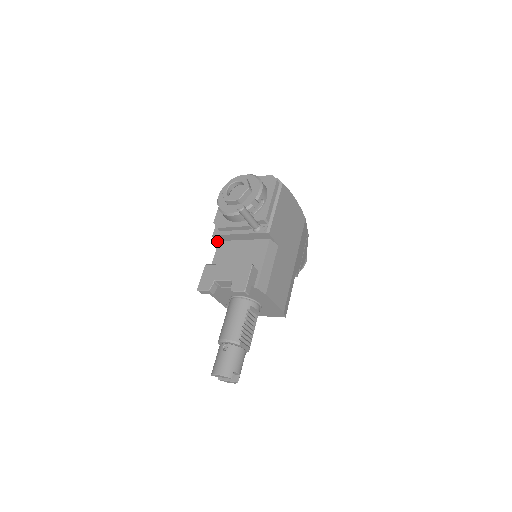
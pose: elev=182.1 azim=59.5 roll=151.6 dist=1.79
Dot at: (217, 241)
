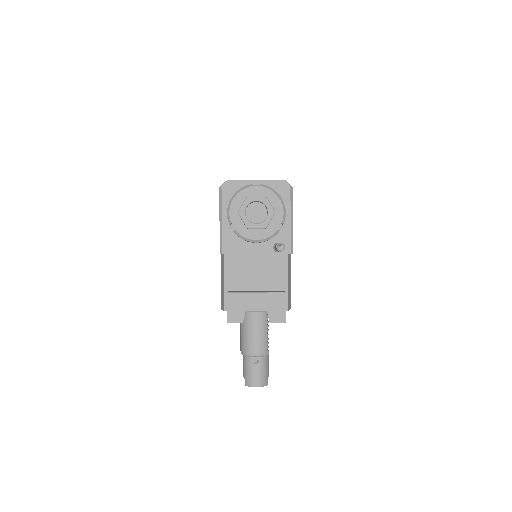
Dot at: occluded
